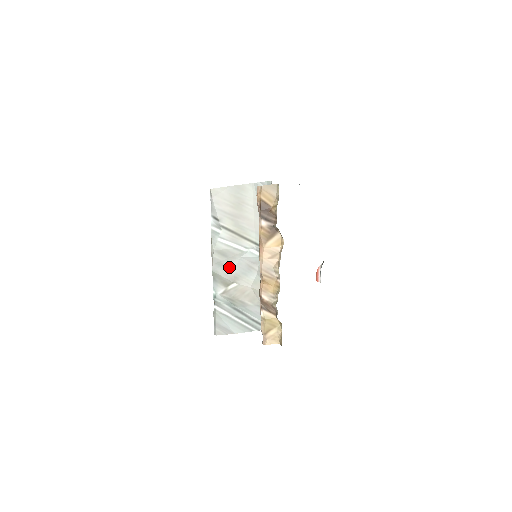
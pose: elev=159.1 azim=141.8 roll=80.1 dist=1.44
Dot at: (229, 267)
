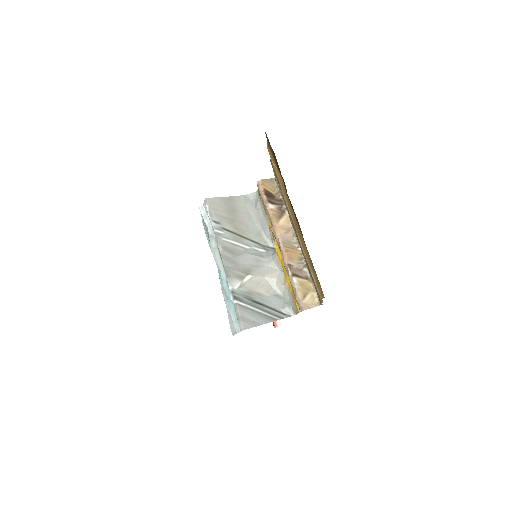
Dot at: (239, 262)
